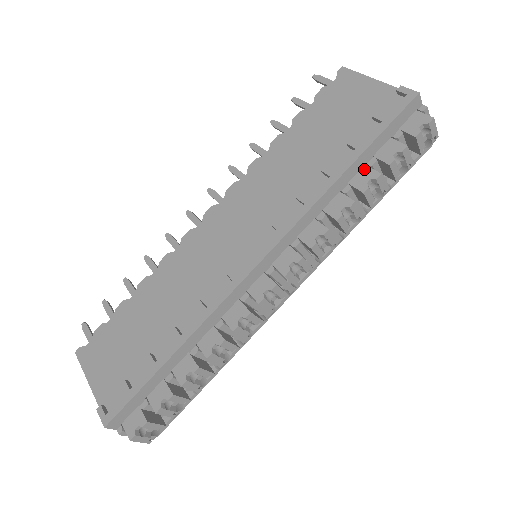
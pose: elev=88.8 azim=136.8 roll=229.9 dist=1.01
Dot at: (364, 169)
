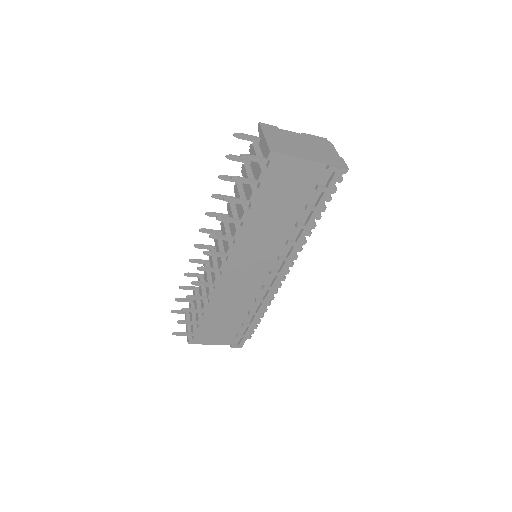
Dot at: occluded
